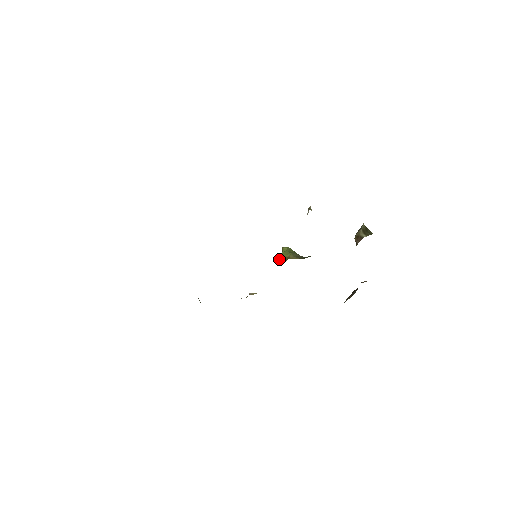
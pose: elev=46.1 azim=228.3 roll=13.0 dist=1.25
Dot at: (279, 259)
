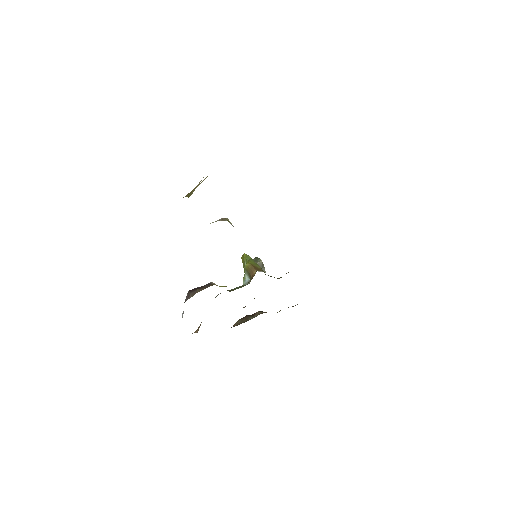
Dot at: (251, 265)
